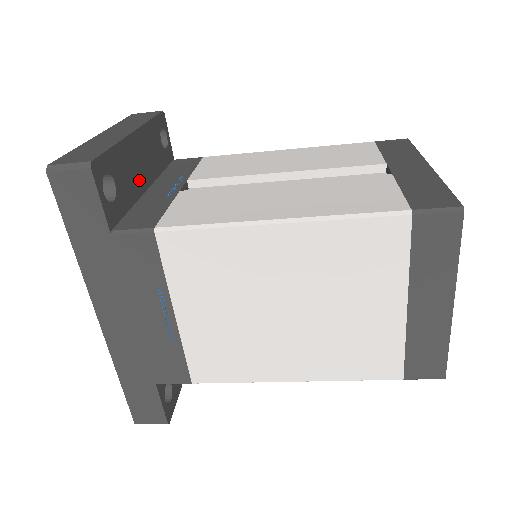
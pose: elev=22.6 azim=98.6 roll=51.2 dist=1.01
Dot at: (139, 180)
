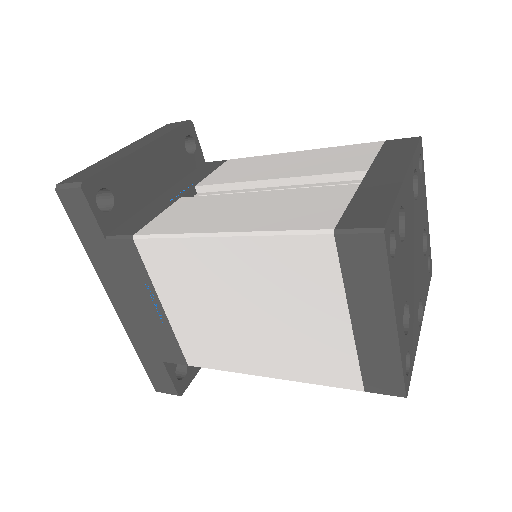
Dot at: (149, 188)
